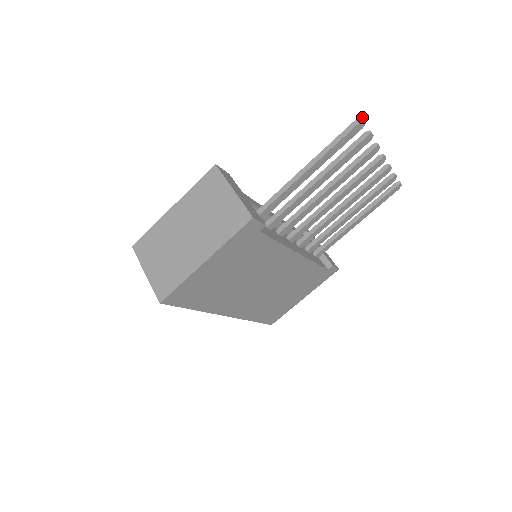
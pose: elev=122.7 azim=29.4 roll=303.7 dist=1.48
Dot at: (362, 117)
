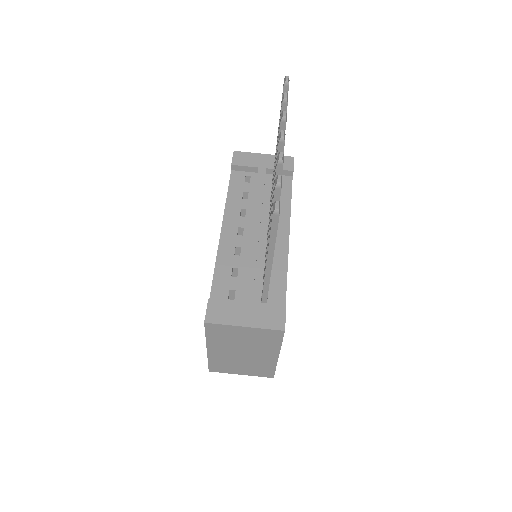
Dot at: (276, 209)
